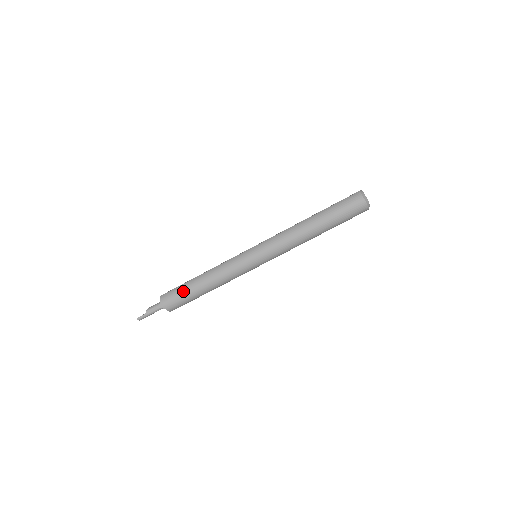
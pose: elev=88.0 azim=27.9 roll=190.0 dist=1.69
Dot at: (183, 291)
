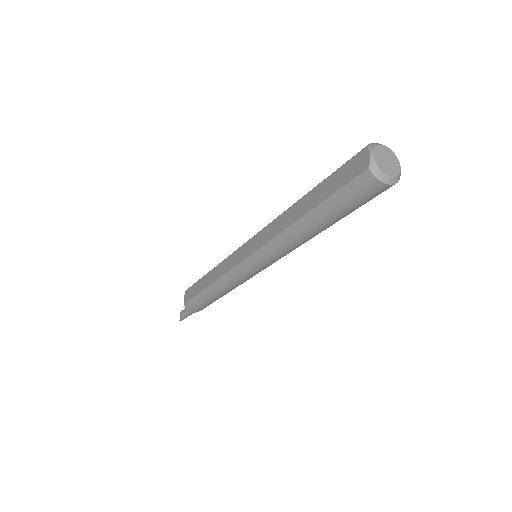
Dot at: (202, 303)
